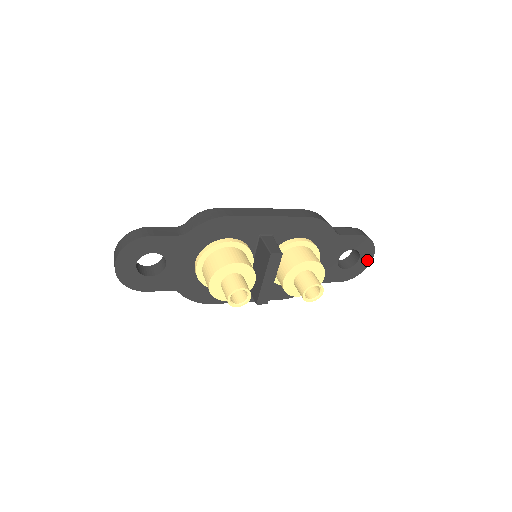
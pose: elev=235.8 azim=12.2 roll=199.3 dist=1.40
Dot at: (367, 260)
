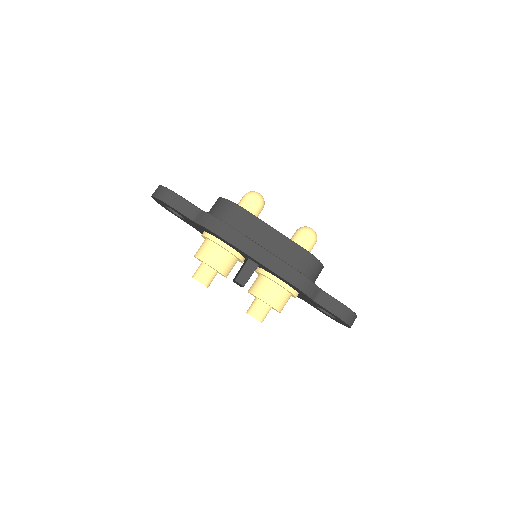
Dot at: (344, 324)
